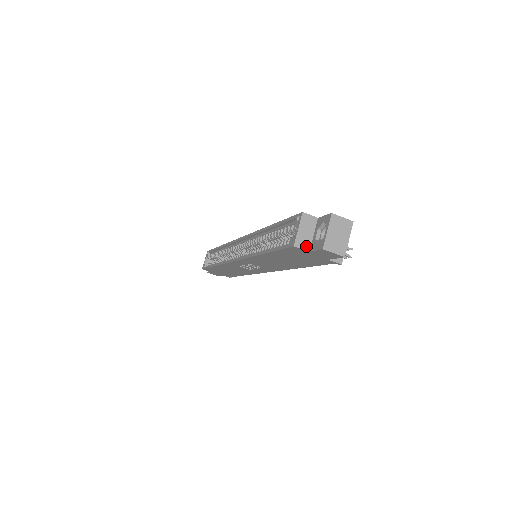
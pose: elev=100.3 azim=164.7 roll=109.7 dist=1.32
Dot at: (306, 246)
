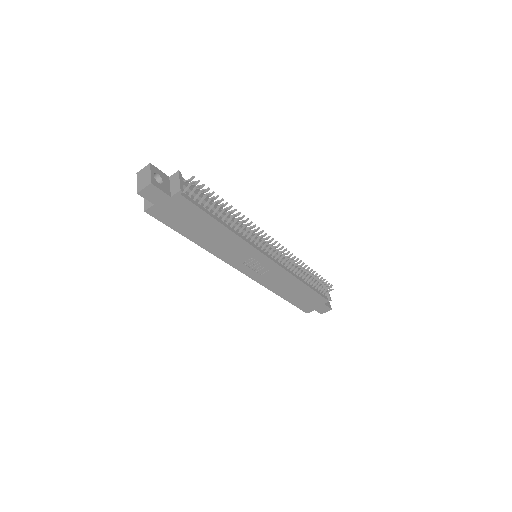
Dot at: (151, 204)
